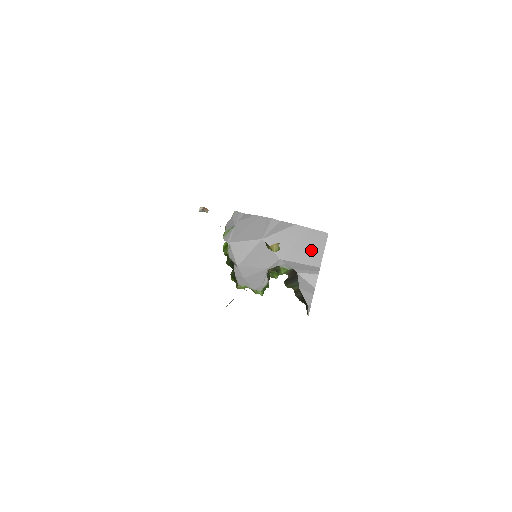
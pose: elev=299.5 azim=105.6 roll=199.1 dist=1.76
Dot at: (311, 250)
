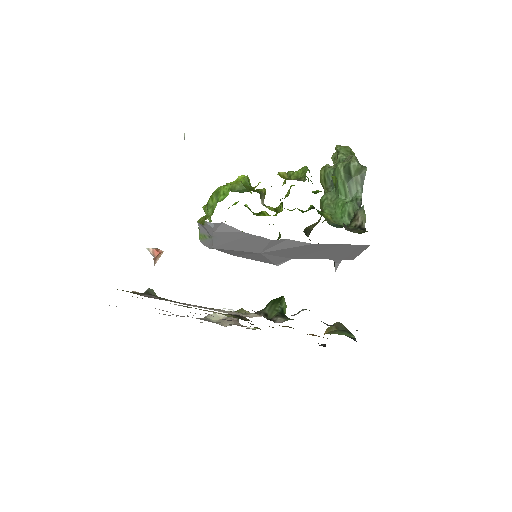
Dot at: (340, 254)
